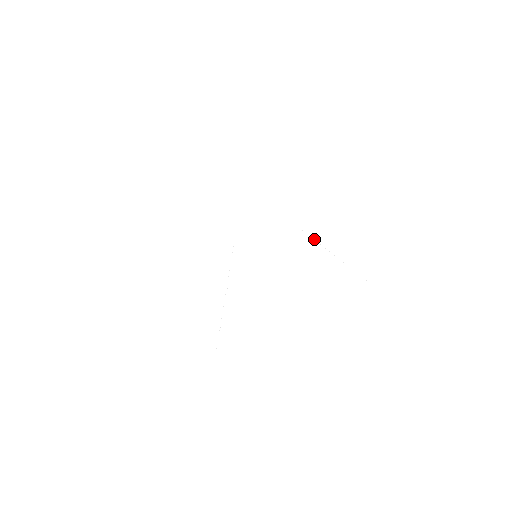
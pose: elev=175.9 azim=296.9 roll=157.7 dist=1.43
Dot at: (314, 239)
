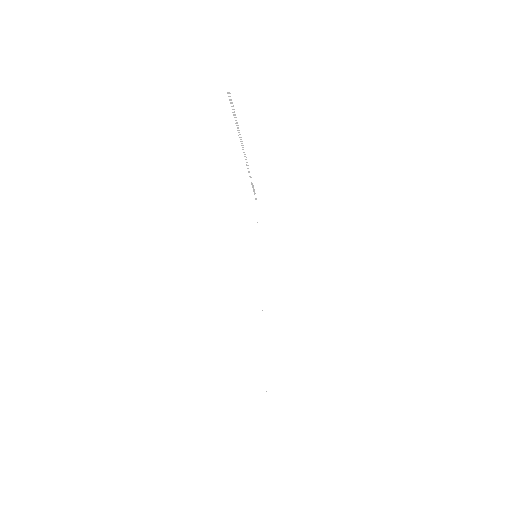
Dot at: occluded
